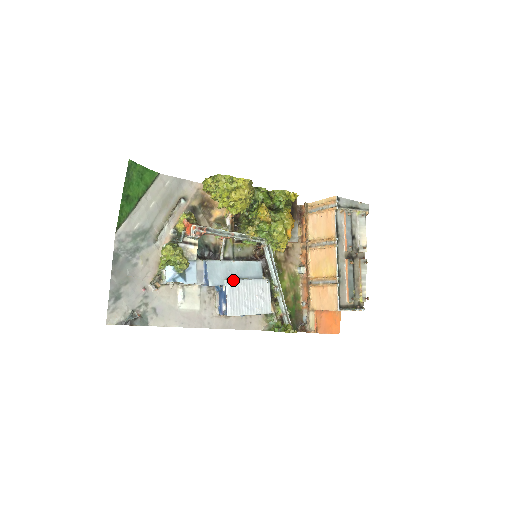
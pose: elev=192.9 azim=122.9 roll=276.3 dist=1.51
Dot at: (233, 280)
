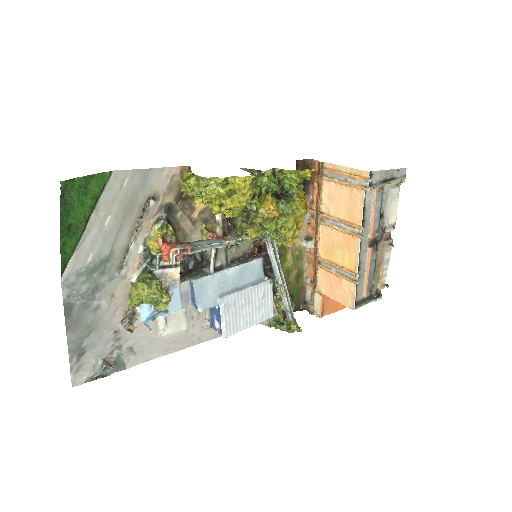
Dot at: (228, 295)
